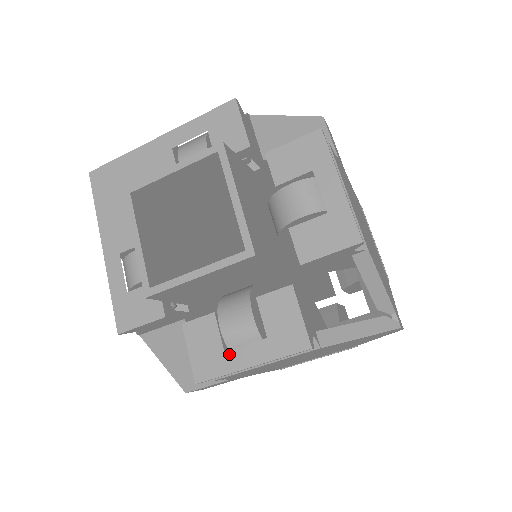
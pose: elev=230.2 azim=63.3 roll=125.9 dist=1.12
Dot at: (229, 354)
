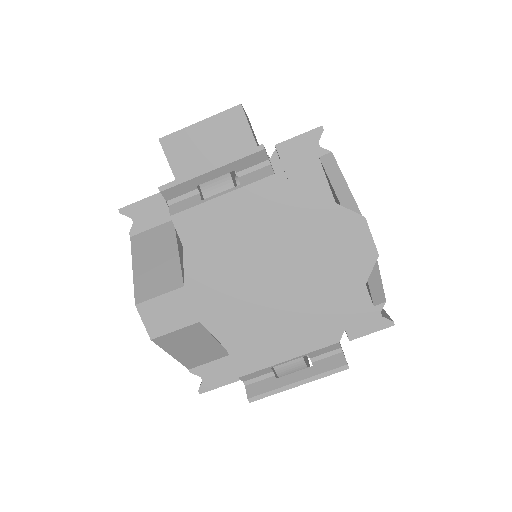
Dot at: occluded
